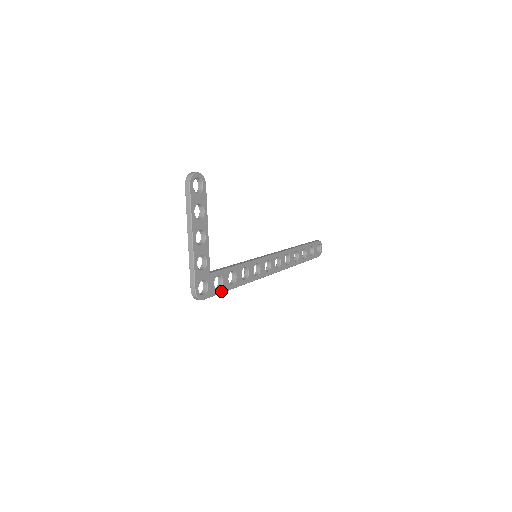
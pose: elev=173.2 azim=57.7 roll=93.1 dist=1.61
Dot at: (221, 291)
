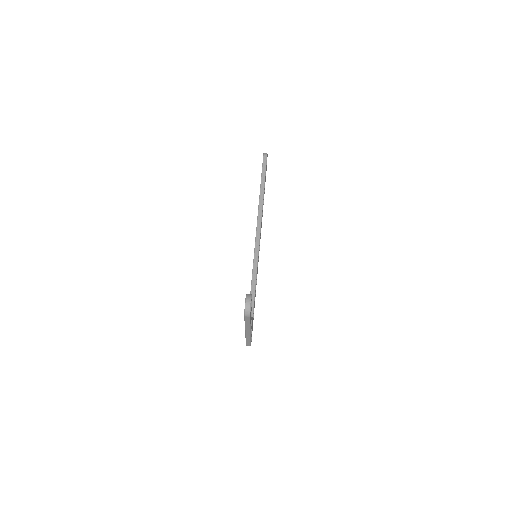
Dot at: (253, 316)
